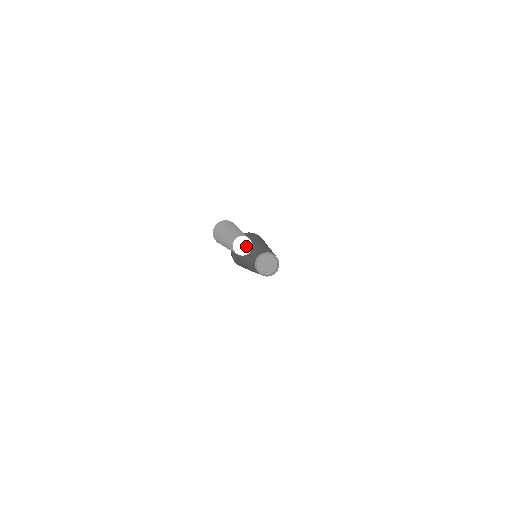
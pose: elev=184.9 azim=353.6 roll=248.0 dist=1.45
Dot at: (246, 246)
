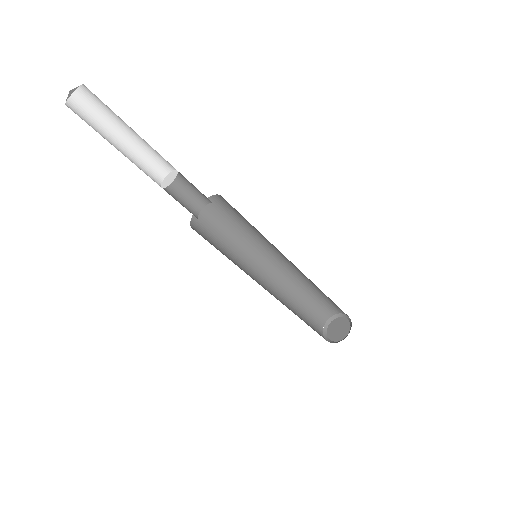
Dot at: (172, 177)
